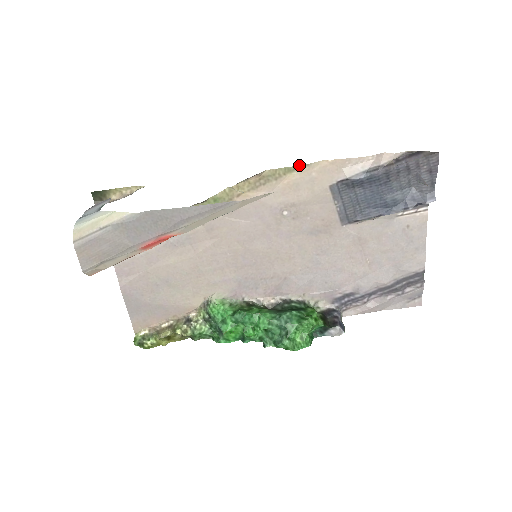
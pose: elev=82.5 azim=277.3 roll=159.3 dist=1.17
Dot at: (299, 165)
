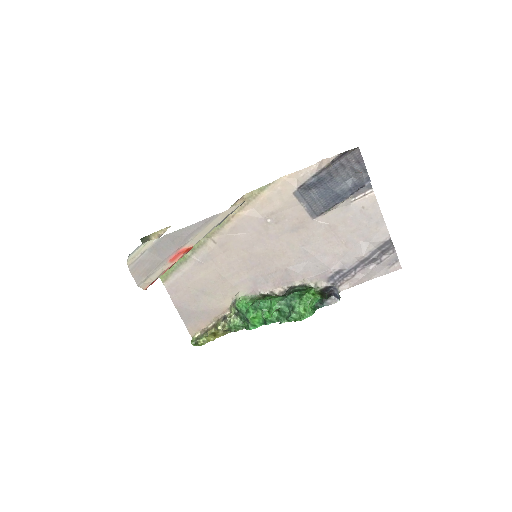
Dot at: (267, 184)
